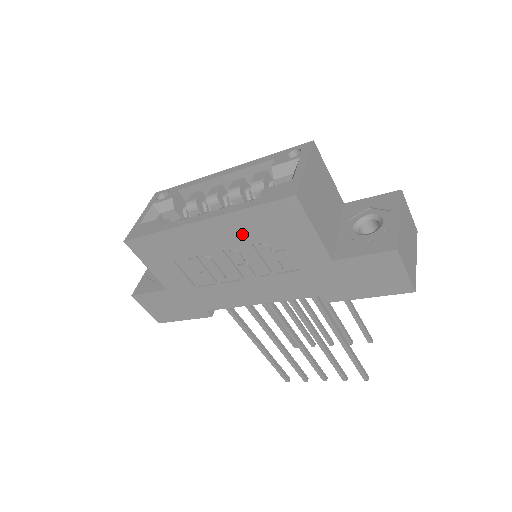
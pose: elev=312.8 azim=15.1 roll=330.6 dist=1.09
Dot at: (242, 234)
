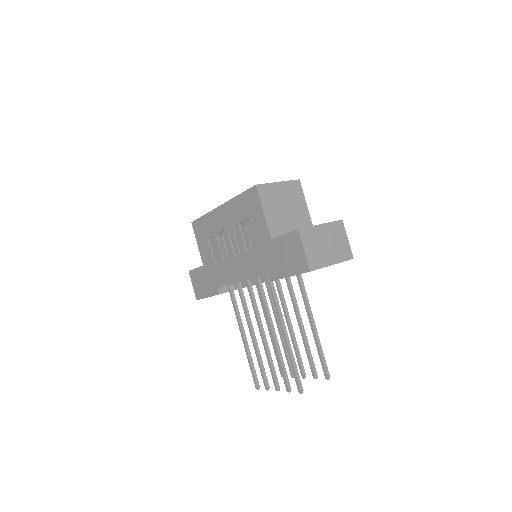
Dot at: (235, 216)
